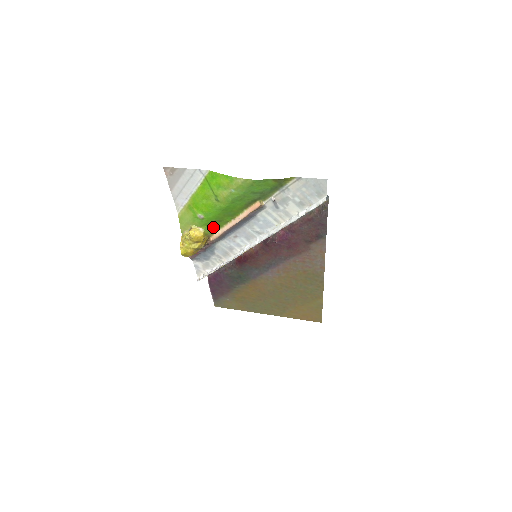
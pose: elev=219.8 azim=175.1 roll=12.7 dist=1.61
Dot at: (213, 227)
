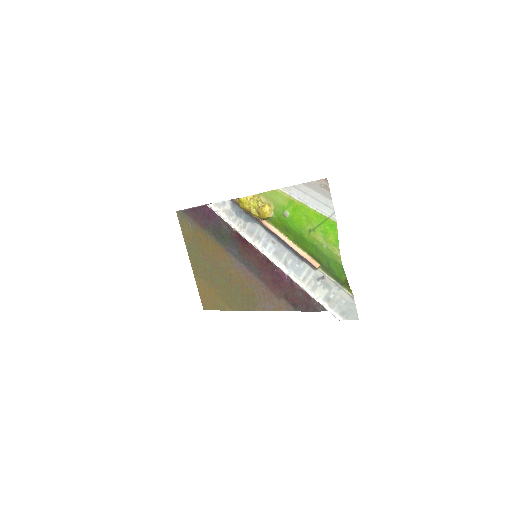
Dot at: (278, 223)
